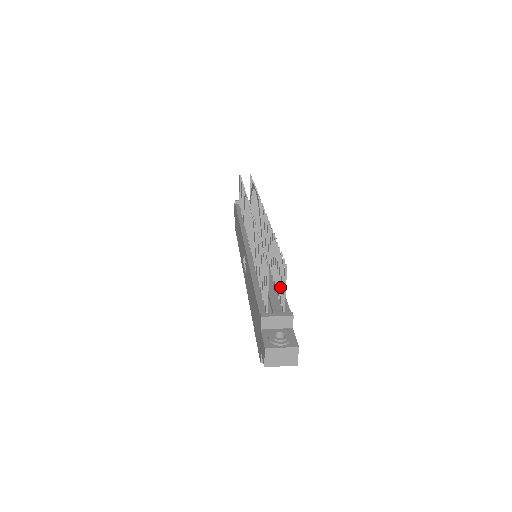
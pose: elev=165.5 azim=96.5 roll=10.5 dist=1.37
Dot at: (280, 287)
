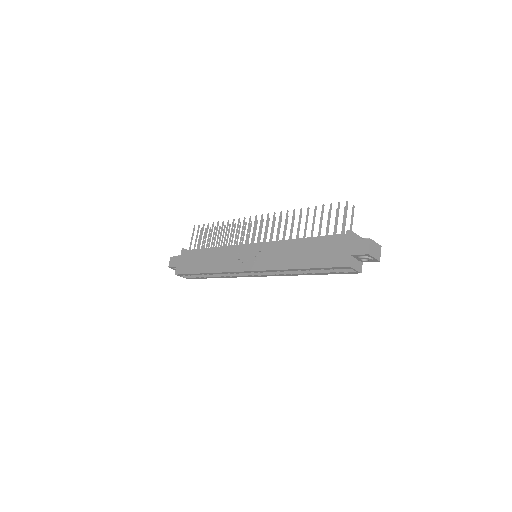
Dot at: occluded
